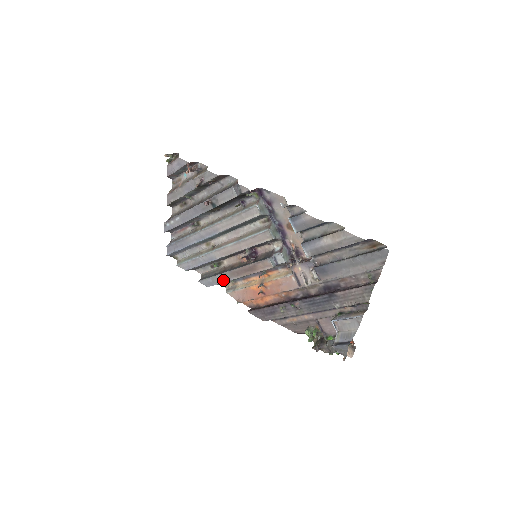
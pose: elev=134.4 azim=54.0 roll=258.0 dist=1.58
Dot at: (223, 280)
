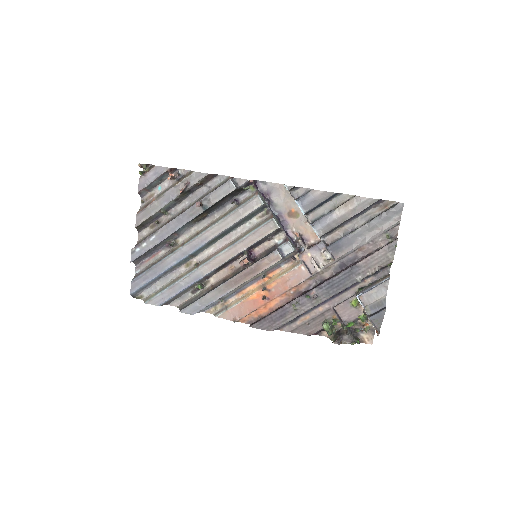
Dot at: (215, 298)
